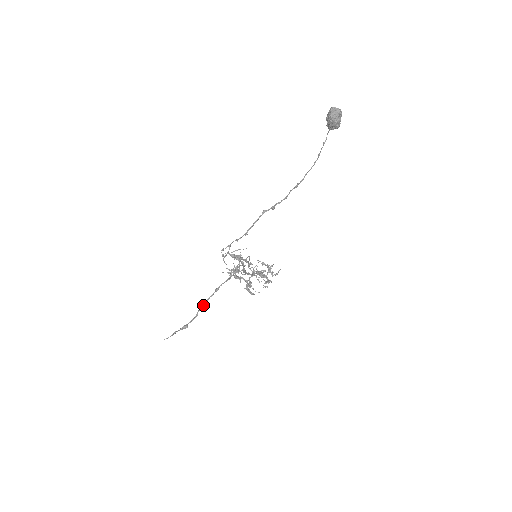
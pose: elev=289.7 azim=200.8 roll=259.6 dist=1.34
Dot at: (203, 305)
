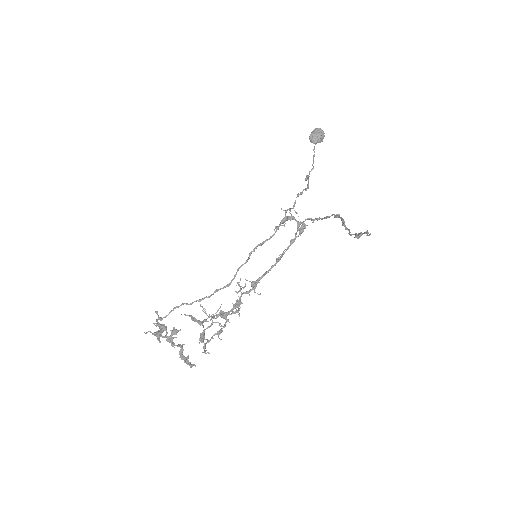
Dot at: (344, 224)
